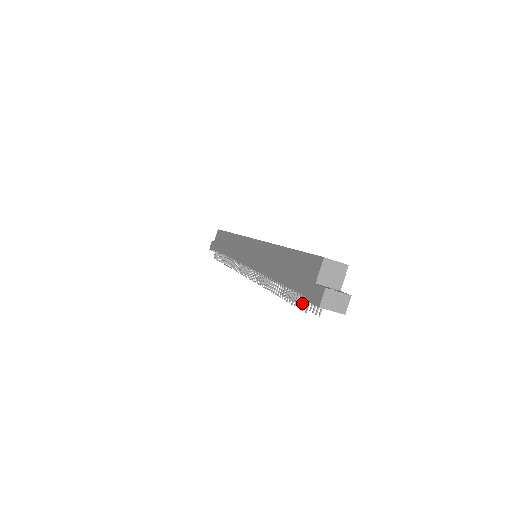
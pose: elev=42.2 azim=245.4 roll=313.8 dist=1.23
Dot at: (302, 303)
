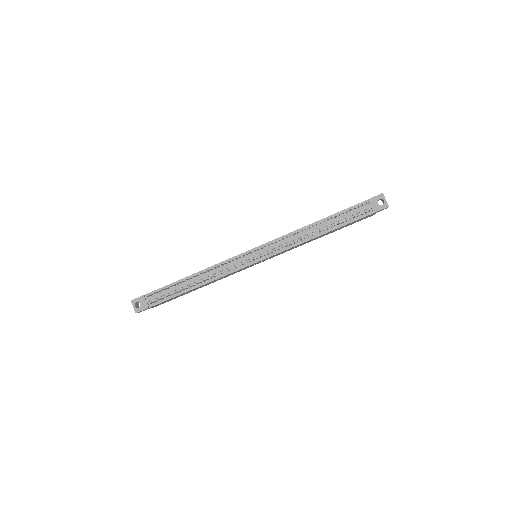
Dot at: (359, 206)
